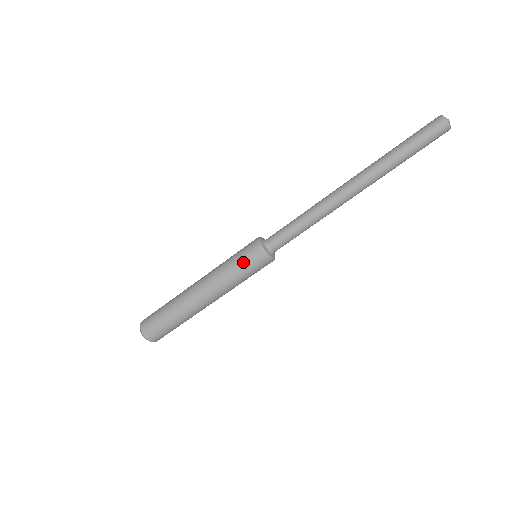
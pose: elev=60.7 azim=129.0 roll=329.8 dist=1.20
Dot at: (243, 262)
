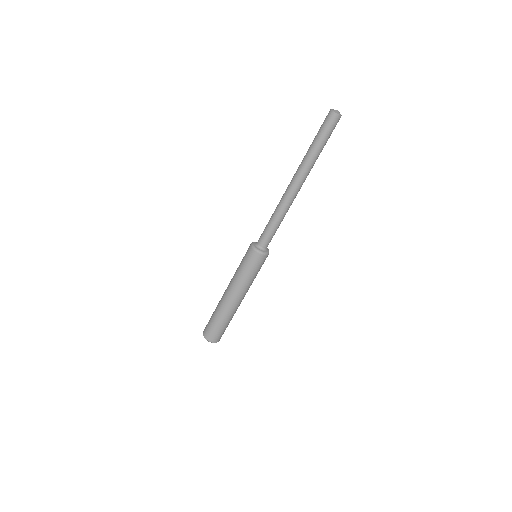
Dot at: (253, 267)
